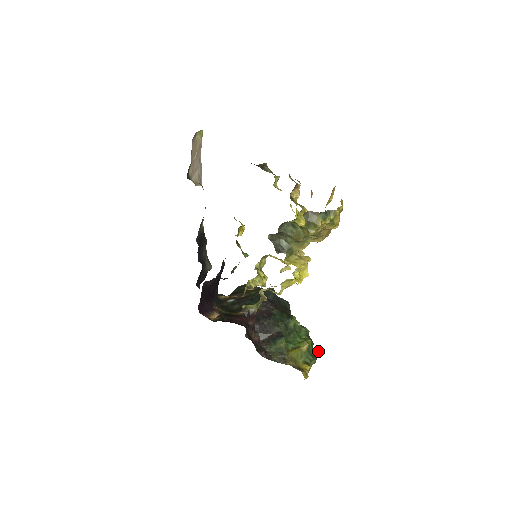
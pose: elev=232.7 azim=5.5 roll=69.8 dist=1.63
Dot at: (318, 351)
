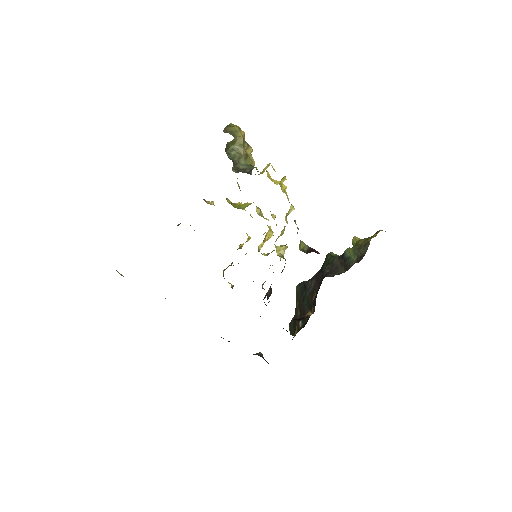
Dot at: occluded
